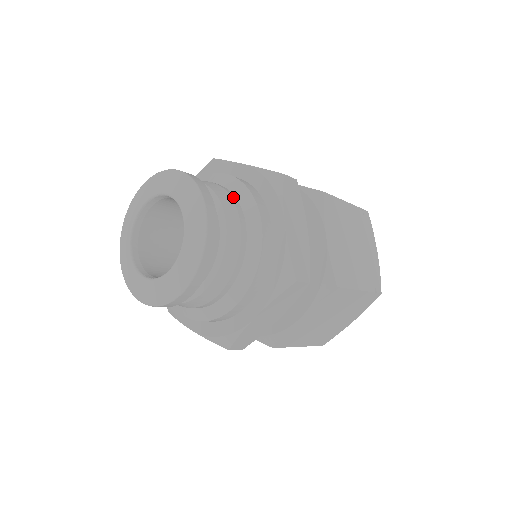
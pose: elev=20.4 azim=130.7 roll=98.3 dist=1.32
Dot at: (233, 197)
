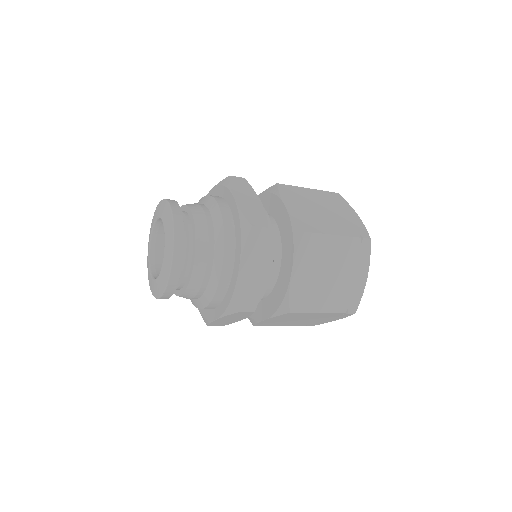
Dot at: (200, 204)
